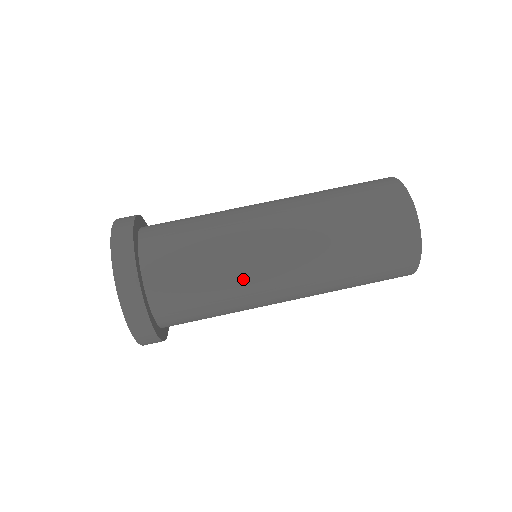
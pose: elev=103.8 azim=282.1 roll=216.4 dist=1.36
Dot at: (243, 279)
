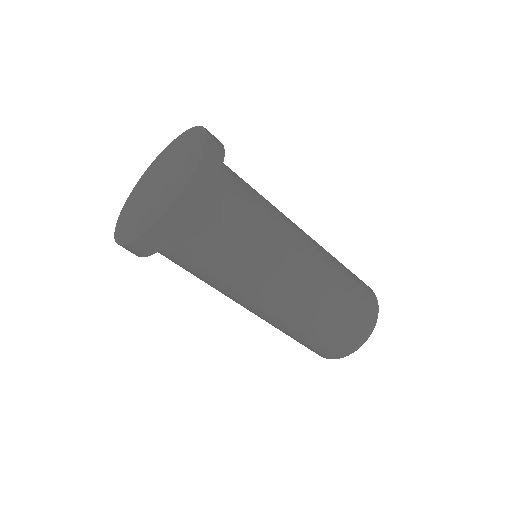
Dot at: (236, 289)
